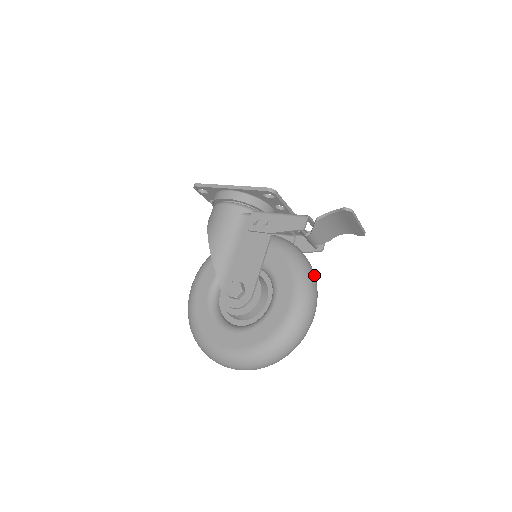
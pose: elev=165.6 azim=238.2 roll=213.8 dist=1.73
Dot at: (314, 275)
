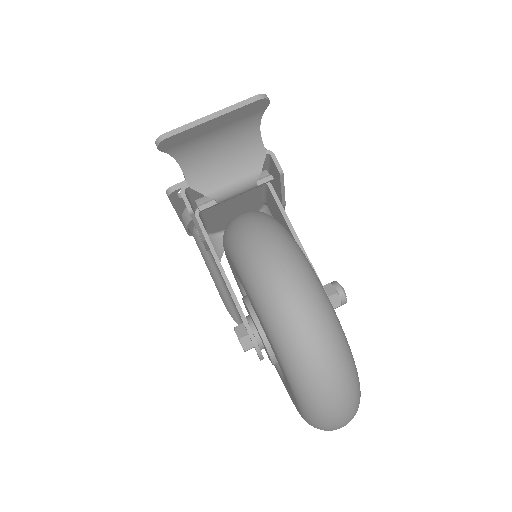
Dot at: (264, 243)
